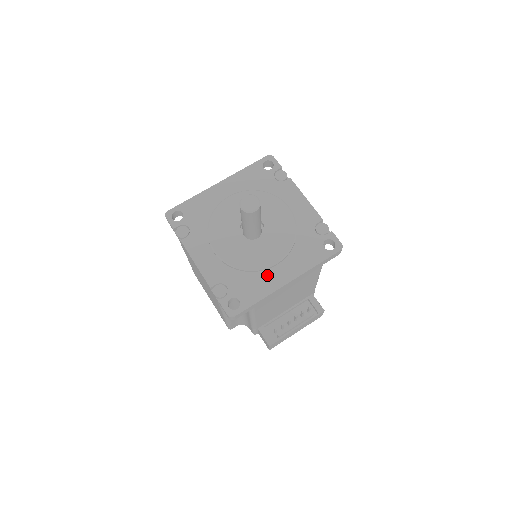
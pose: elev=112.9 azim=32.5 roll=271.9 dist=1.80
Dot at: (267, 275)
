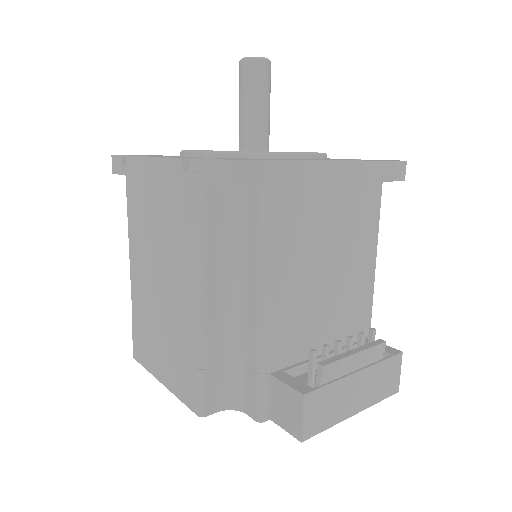
Dot at: (290, 159)
